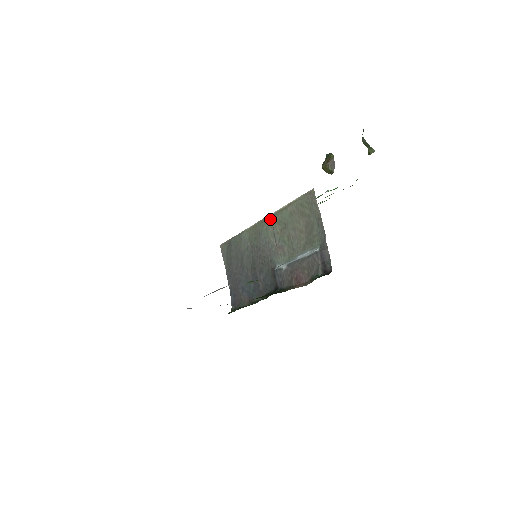
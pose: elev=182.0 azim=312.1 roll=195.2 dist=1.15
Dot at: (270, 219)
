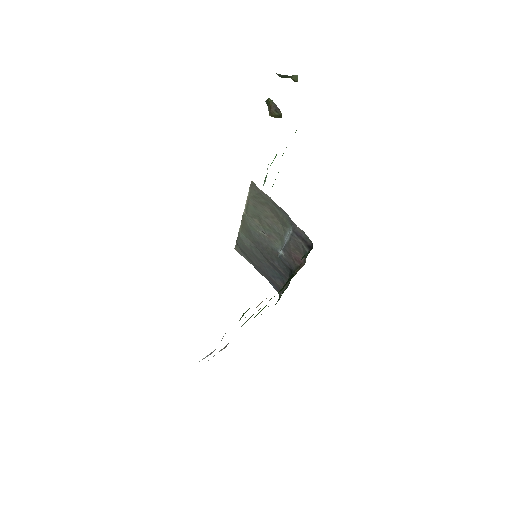
Dot at: (246, 216)
